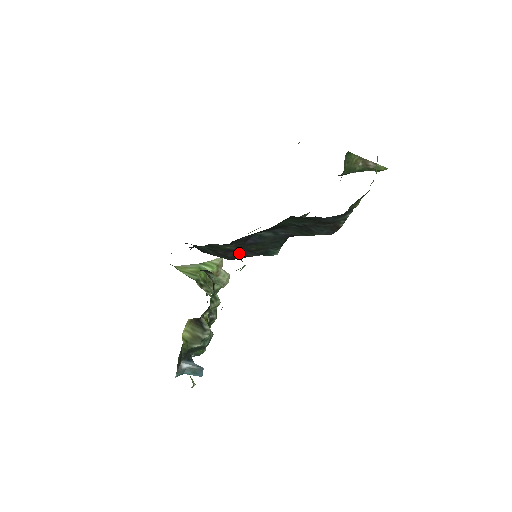
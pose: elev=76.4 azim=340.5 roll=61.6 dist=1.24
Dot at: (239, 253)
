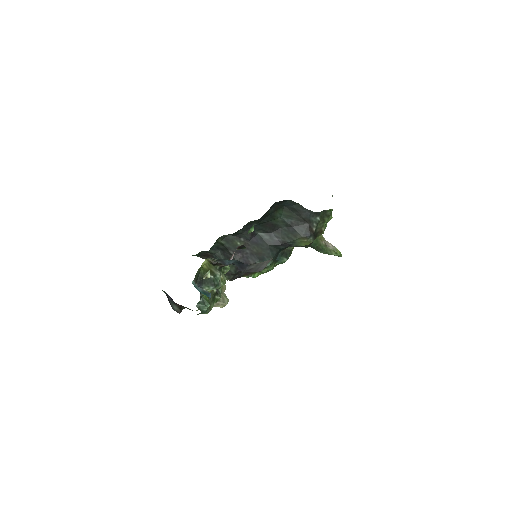
Dot at: (244, 257)
